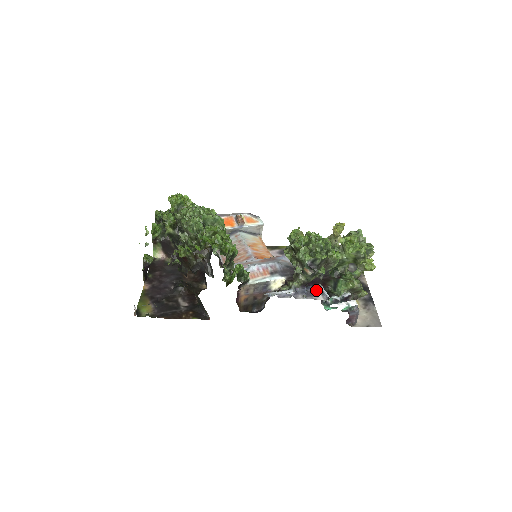
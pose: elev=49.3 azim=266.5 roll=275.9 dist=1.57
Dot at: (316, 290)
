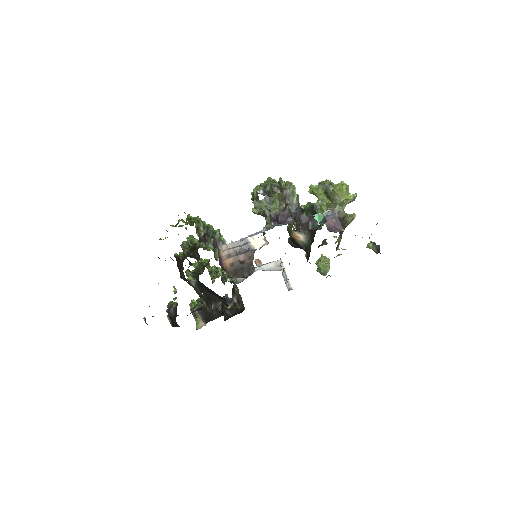
Dot at: occluded
